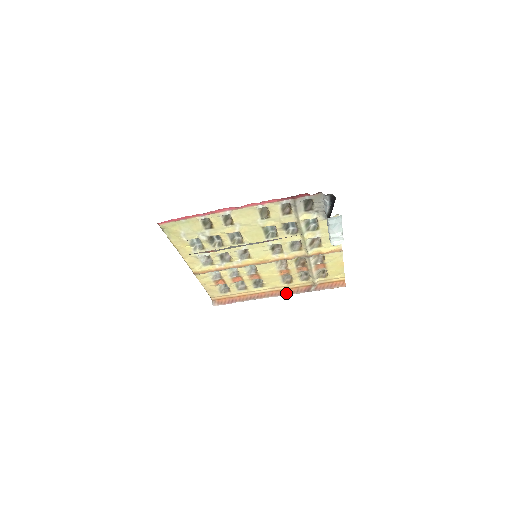
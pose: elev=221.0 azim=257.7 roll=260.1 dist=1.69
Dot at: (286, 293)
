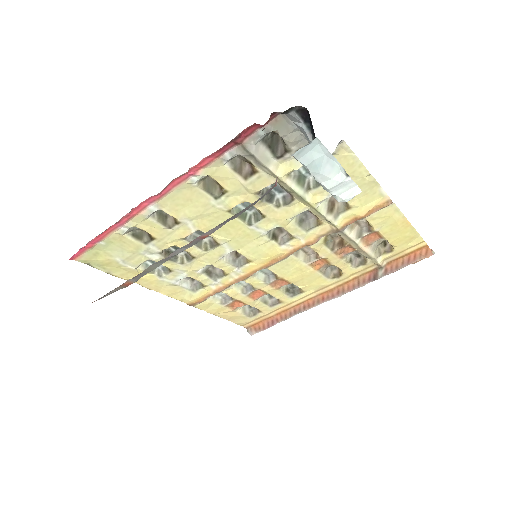
Dot at: (343, 291)
